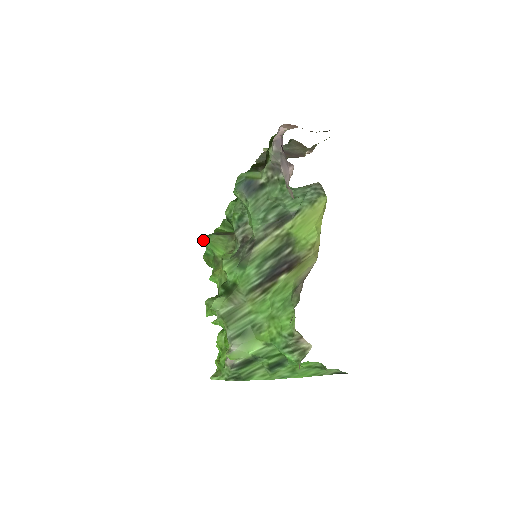
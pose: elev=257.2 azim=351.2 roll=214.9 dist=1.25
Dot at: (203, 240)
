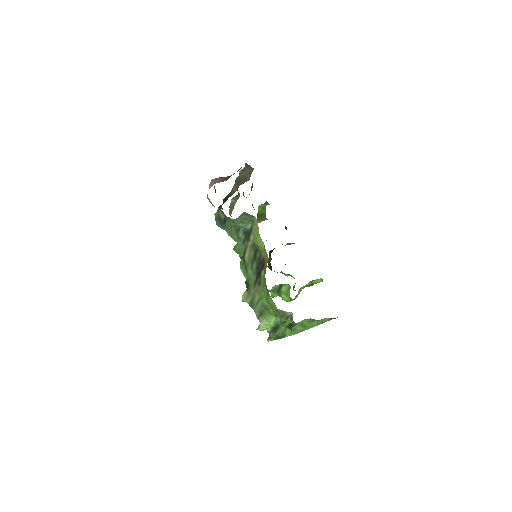
Dot at: occluded
